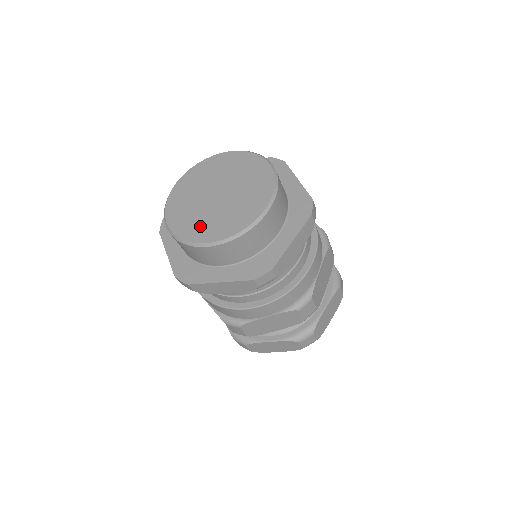
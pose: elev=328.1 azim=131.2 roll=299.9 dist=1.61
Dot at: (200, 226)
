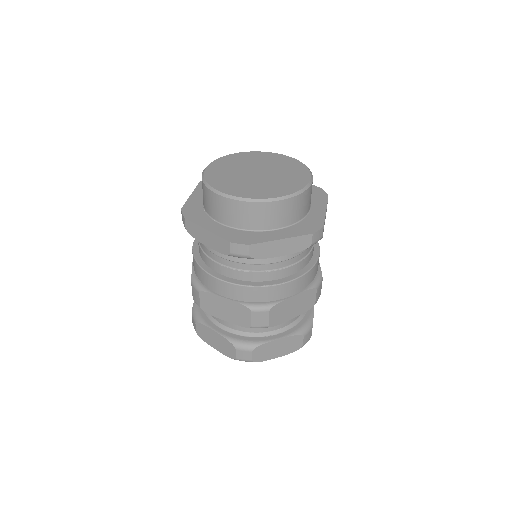
Dot at: (258, 189)
